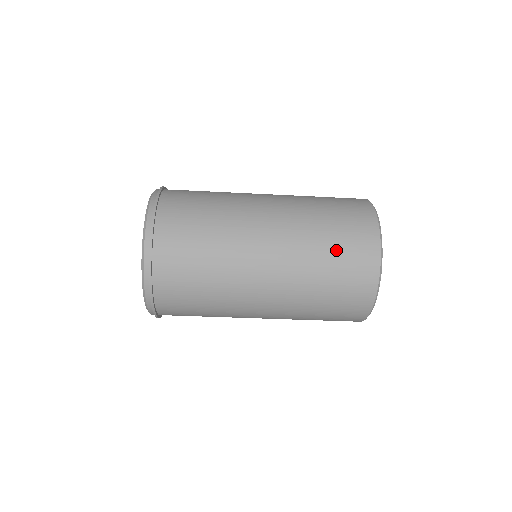
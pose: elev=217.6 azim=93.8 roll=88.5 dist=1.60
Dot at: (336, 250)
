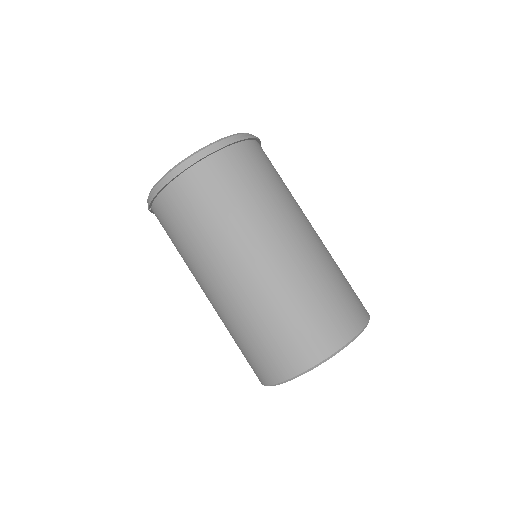
Dot at: (347, 281)
